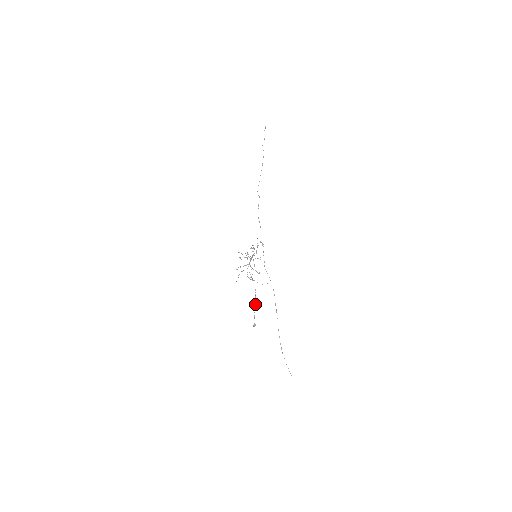
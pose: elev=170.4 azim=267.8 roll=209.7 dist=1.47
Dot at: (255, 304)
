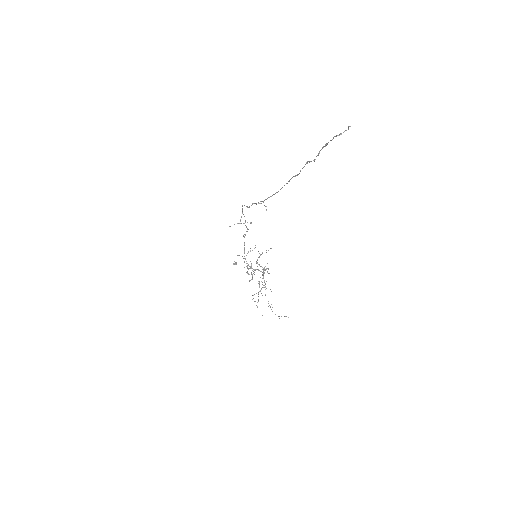
Dot at: occluded
